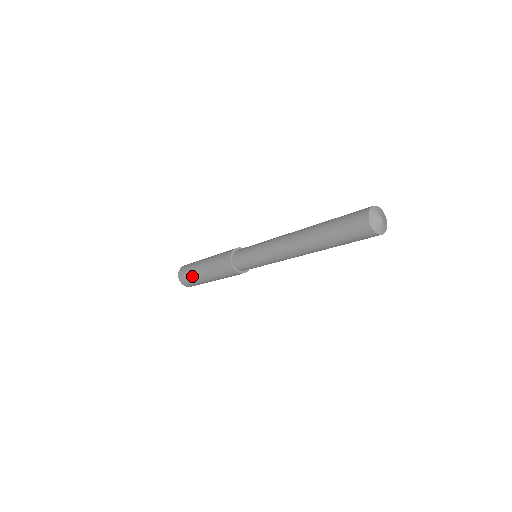
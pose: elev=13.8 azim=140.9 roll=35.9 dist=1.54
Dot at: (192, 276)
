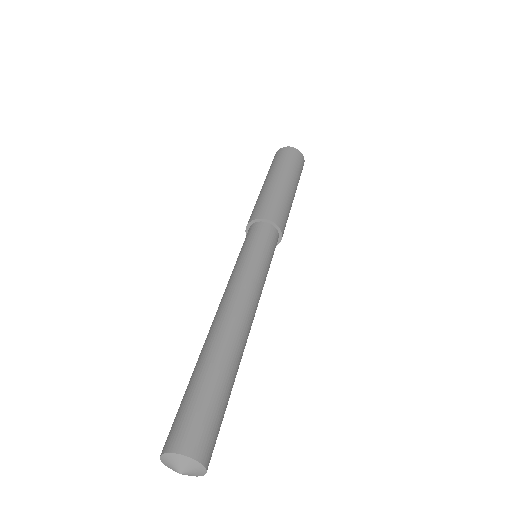
Dot at: (270, 169)
